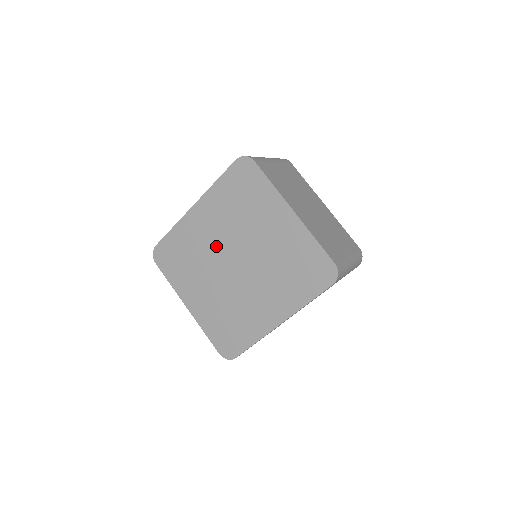
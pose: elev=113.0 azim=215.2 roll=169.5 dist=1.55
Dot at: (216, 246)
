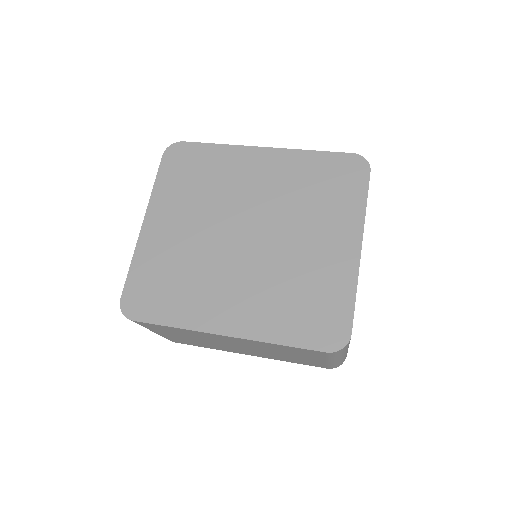
Dot at: (245, 201)
